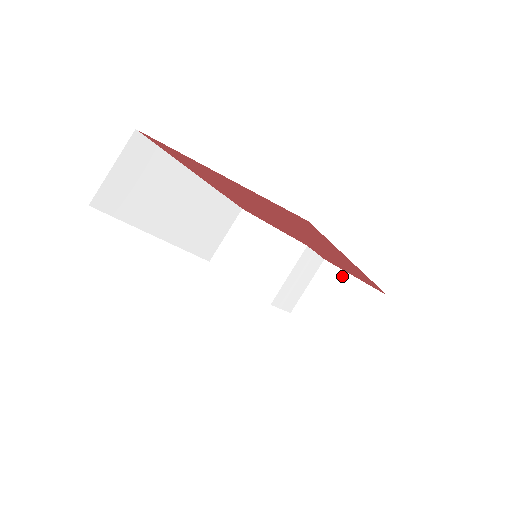
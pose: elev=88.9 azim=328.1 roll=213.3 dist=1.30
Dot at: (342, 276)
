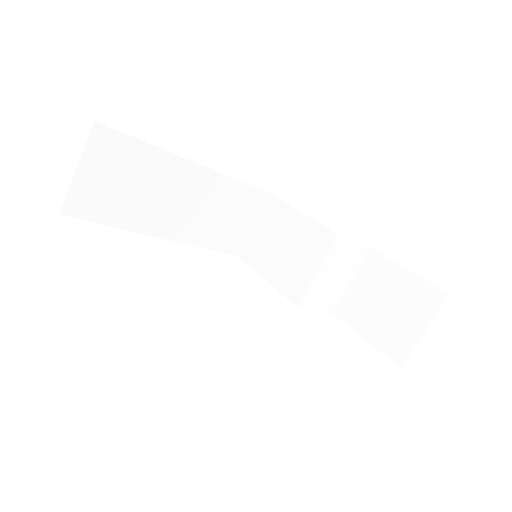
Dot at: (392, 268)
